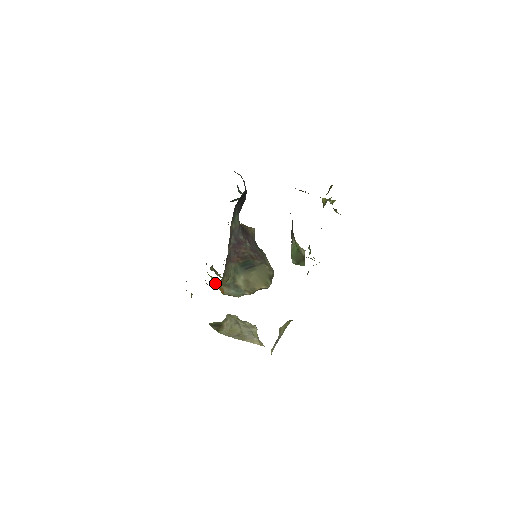
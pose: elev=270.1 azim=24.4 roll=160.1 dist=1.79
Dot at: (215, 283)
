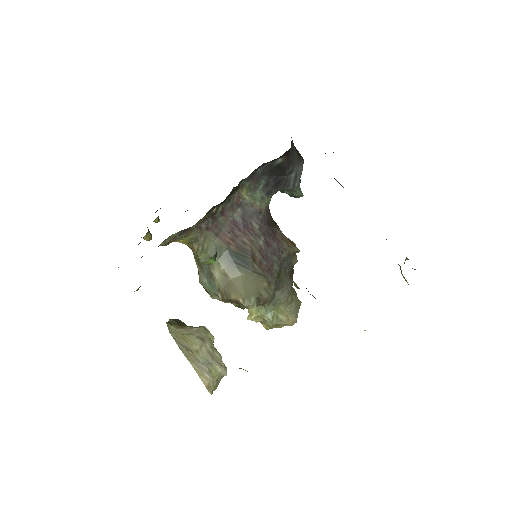
Dot at: (179, 241)
